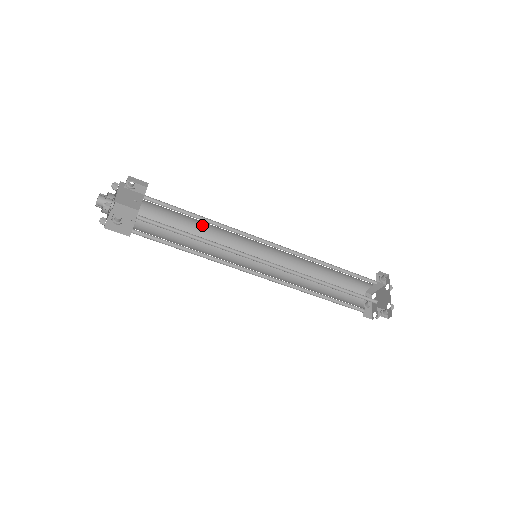
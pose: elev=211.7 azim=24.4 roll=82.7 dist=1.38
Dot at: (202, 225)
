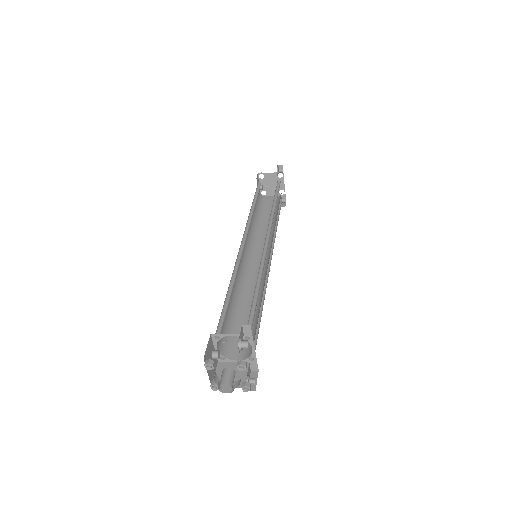
Dot at: occluded
